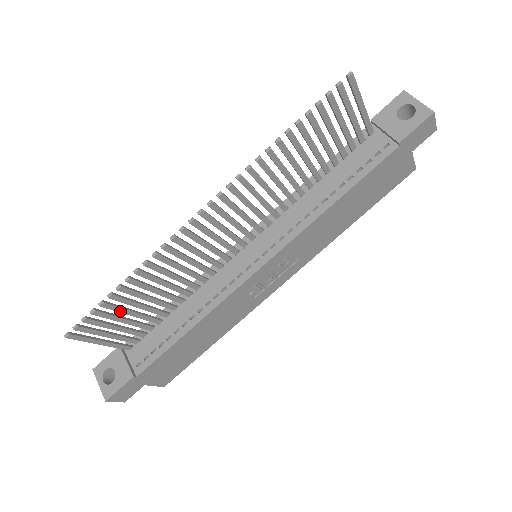
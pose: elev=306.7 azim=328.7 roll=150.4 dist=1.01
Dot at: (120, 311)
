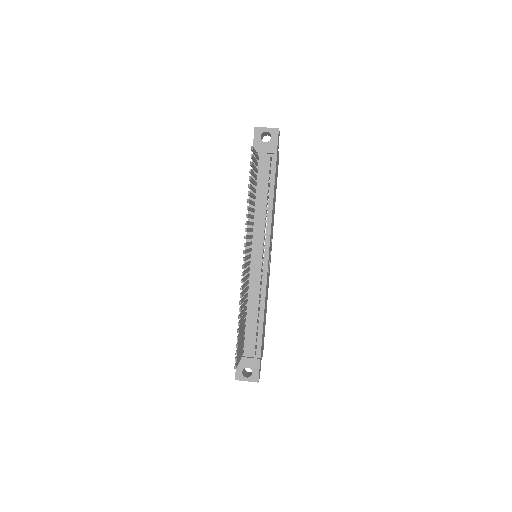
Dot at: (240, 336)
